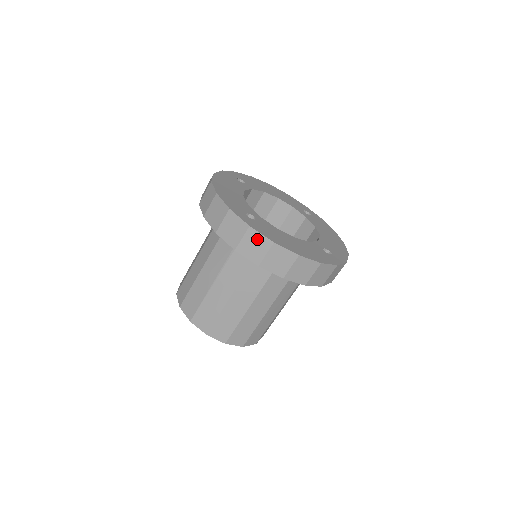
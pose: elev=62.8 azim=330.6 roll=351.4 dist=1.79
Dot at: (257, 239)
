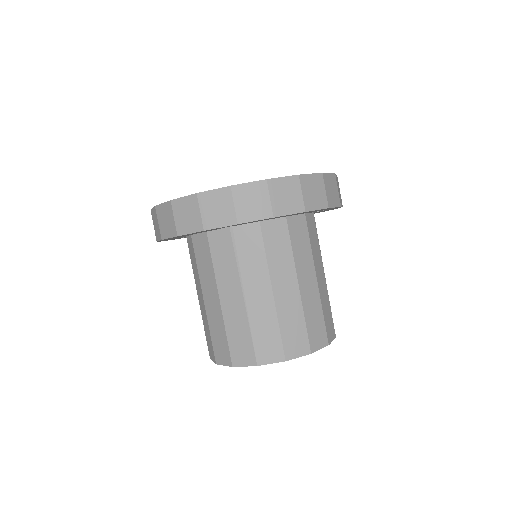
Dot at: (248, 192)
